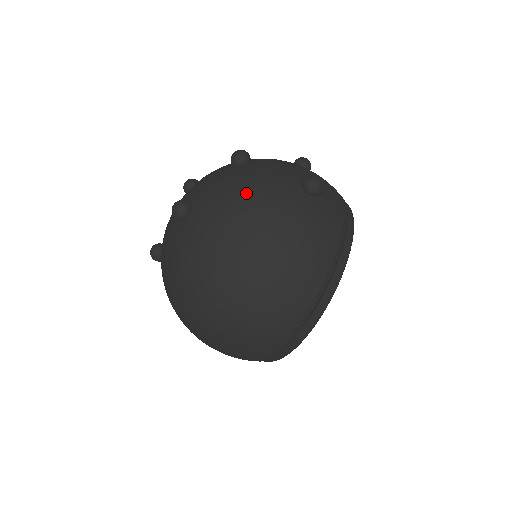
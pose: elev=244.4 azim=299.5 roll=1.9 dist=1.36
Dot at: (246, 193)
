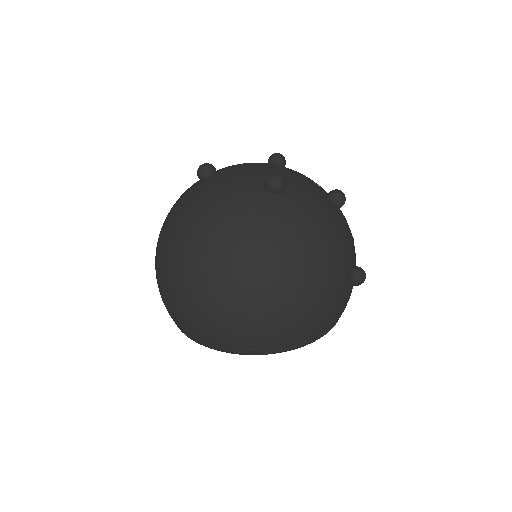
Dot at: (327, 233)
